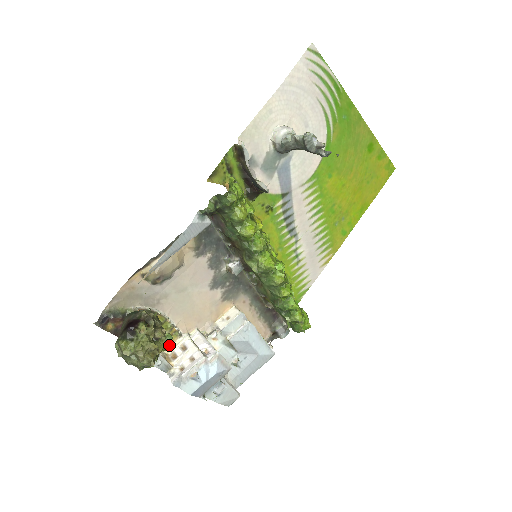
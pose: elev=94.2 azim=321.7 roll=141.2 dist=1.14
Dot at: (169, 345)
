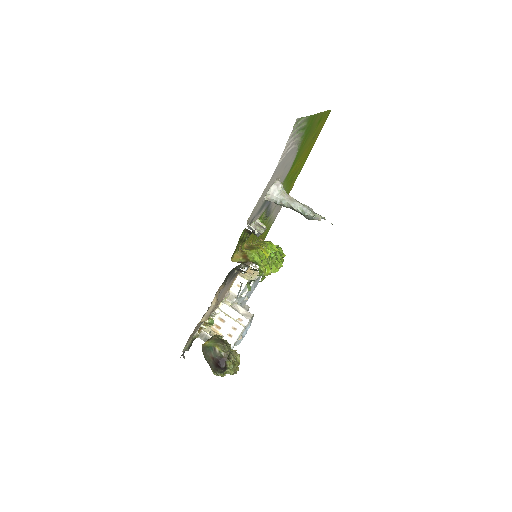
Dot at: occluded
